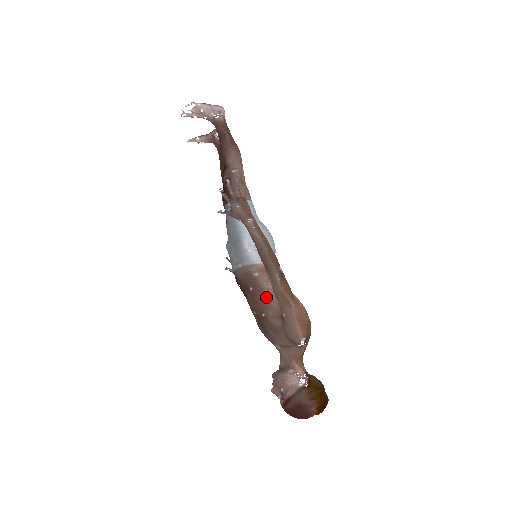
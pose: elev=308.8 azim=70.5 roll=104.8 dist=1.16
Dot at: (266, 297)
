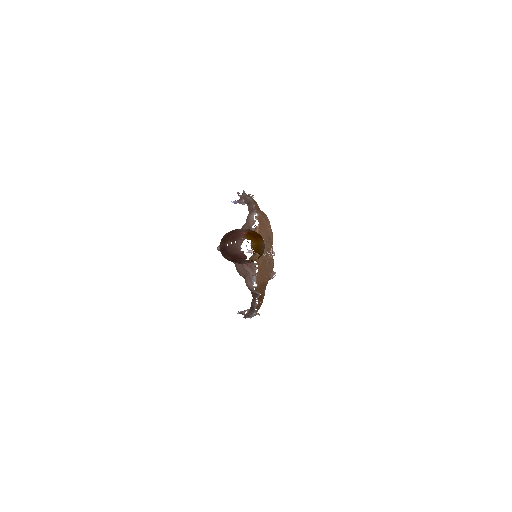
Dot at: occluded
